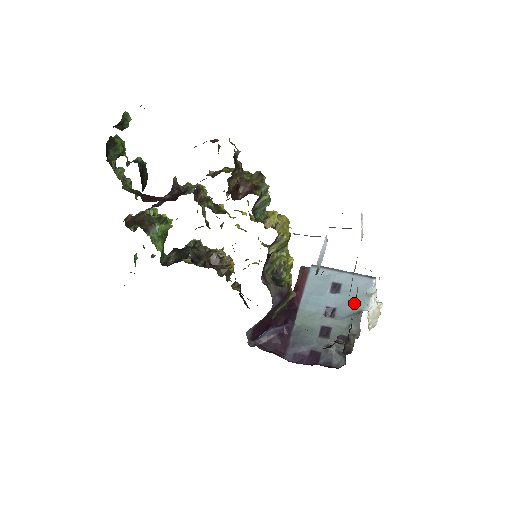
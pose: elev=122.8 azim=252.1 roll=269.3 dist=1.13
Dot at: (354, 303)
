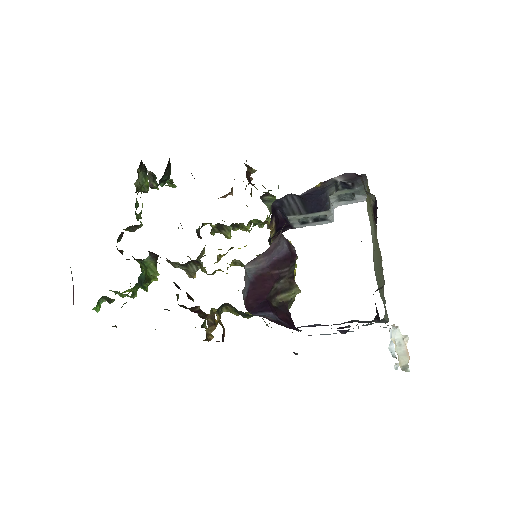
Dot at: occluded
